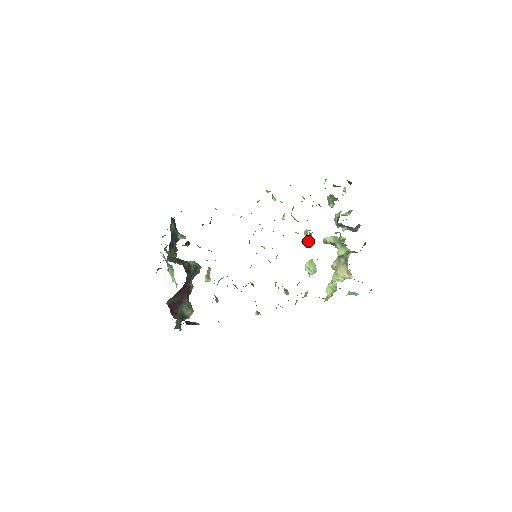
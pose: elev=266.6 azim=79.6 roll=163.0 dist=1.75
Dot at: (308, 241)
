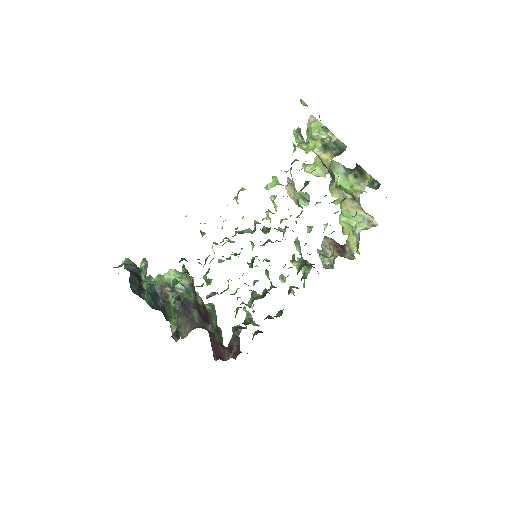
Dot at: occluded
